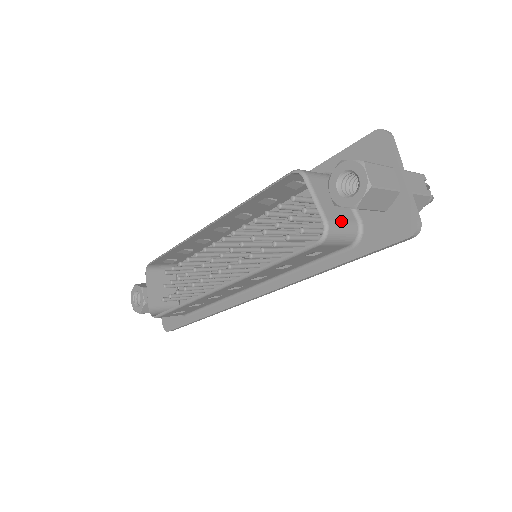
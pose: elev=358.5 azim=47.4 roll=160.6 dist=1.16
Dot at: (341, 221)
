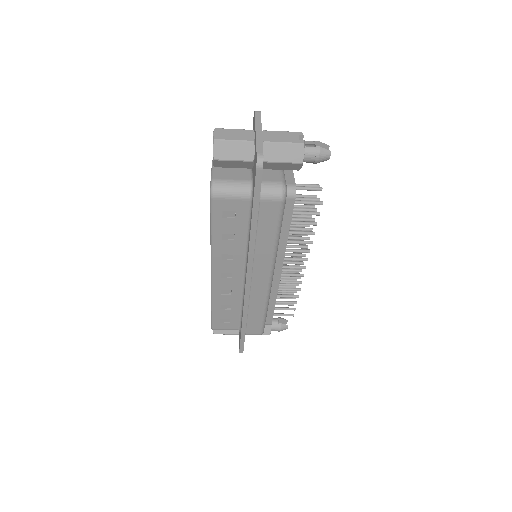
Dot at: (230, 180)
